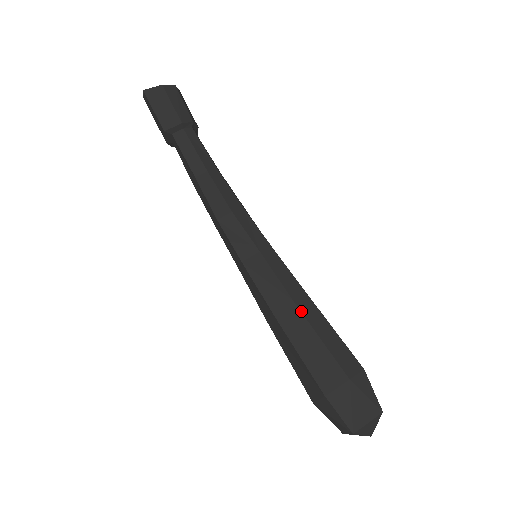
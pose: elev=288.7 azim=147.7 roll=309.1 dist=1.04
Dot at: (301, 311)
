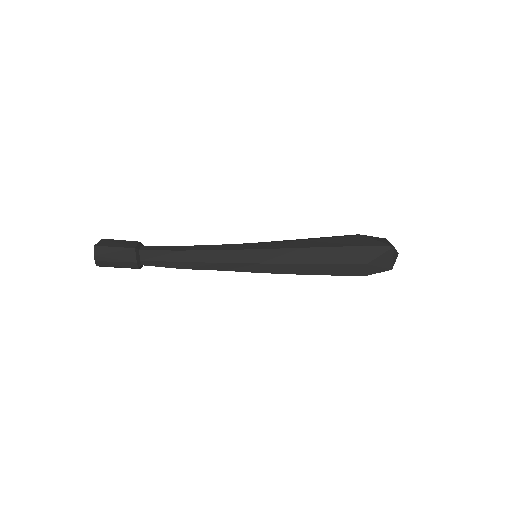
Dot at: (309, 239)
